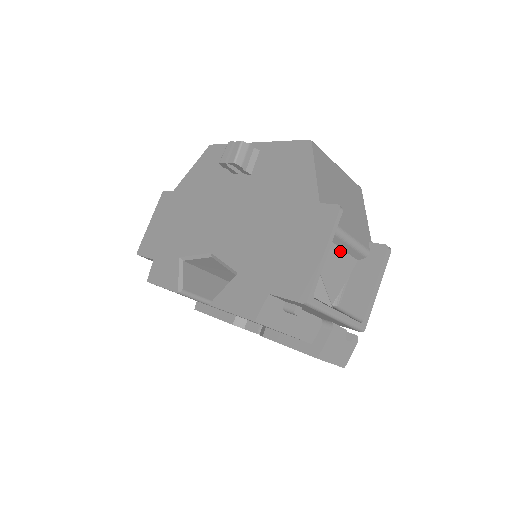
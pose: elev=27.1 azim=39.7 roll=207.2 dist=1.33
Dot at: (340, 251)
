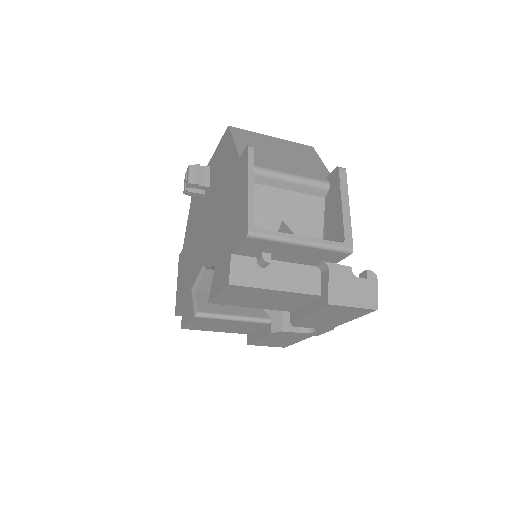
Dot at: (295, 194)
